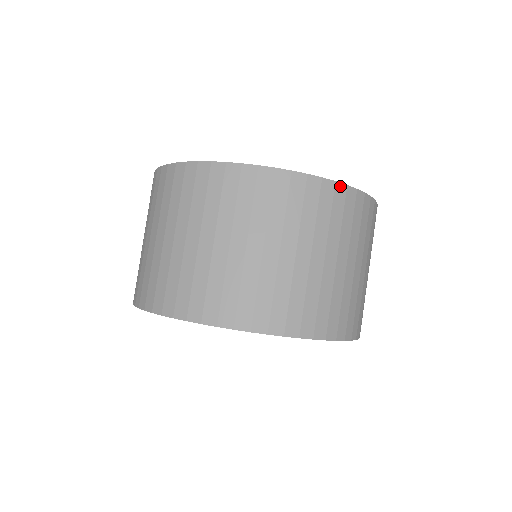
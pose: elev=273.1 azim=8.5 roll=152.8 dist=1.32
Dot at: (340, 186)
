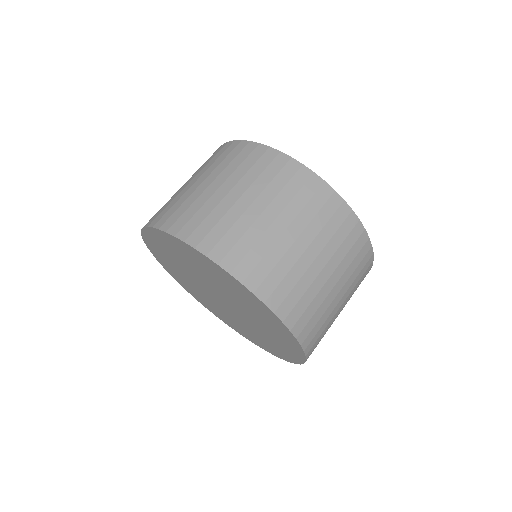
Dot at: (372, 258)
